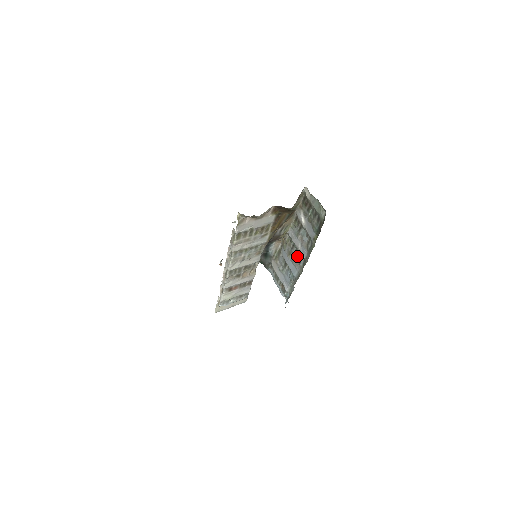
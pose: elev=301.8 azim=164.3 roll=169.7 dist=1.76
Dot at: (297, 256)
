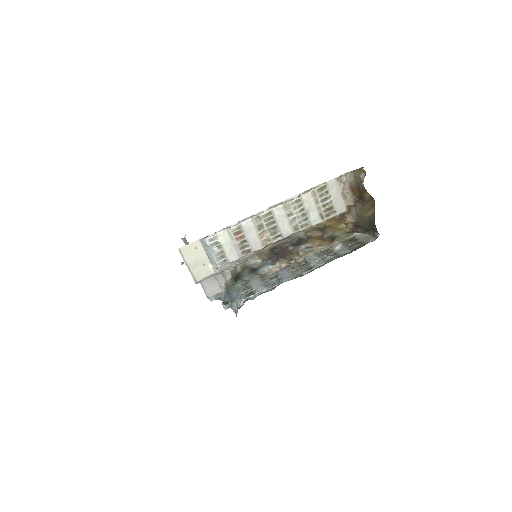
Dot at: (304, 269)
